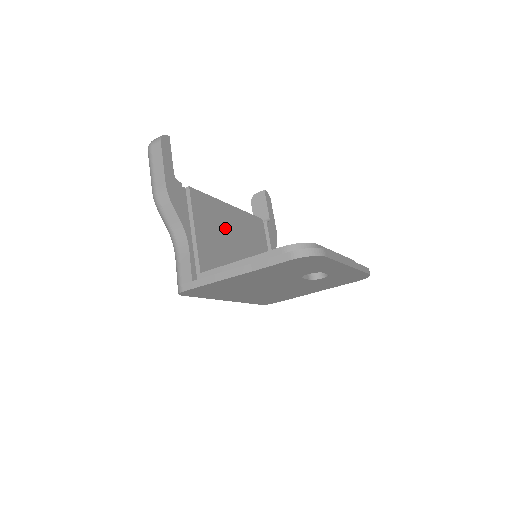
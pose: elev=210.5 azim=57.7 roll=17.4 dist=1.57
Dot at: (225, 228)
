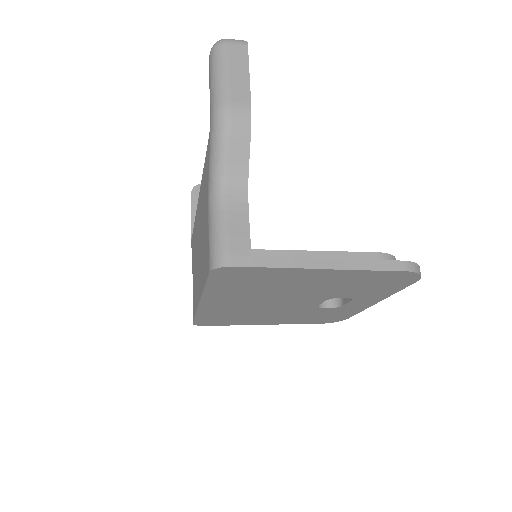
Dot at: occluded
